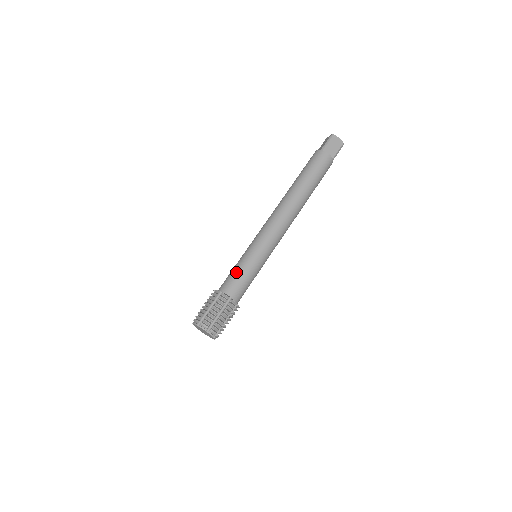
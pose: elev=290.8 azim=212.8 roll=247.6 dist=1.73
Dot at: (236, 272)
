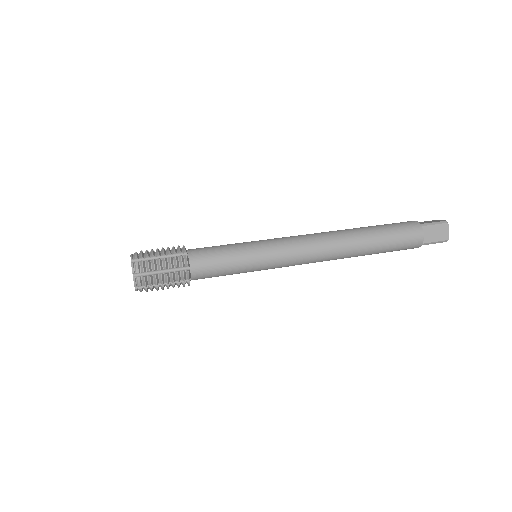
Dot at: (221, 250)
